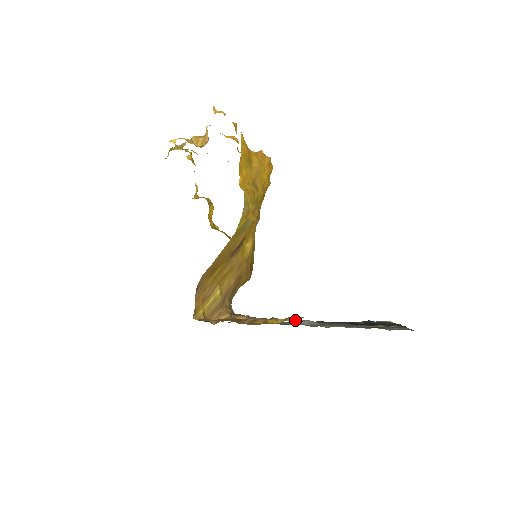
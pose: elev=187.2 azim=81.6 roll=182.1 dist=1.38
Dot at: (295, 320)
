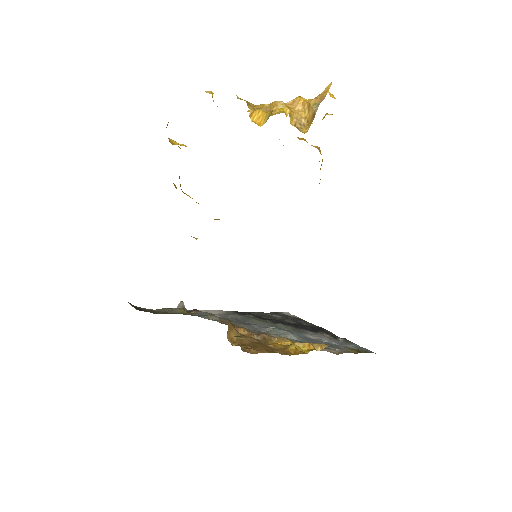
Dot at: (321, 349)
